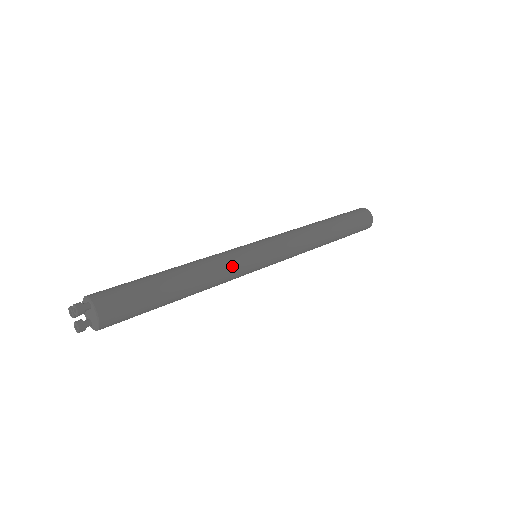
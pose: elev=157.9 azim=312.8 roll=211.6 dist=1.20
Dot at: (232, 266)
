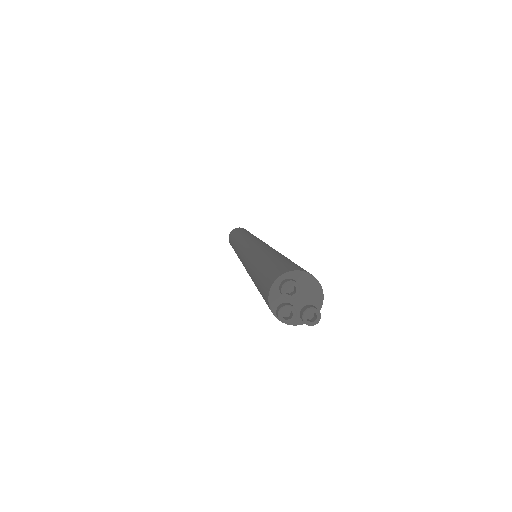
Dot at: occluded
